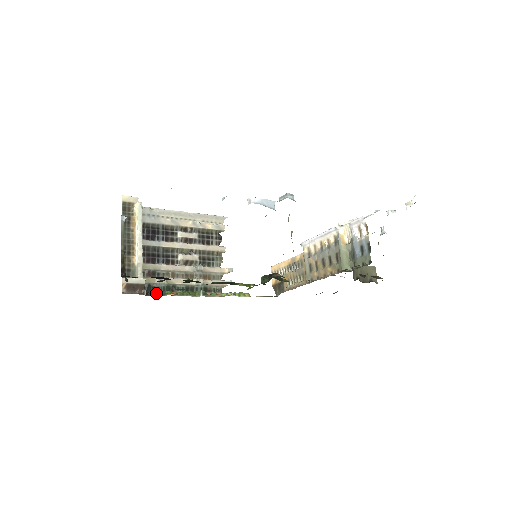
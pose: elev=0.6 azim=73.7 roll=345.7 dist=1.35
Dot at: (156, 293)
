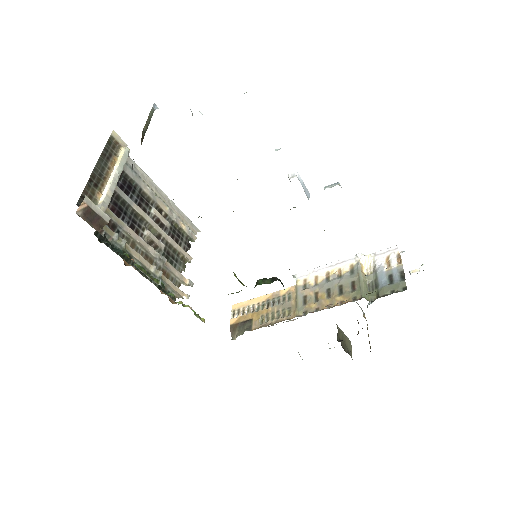
Dot at: (112, 246)
